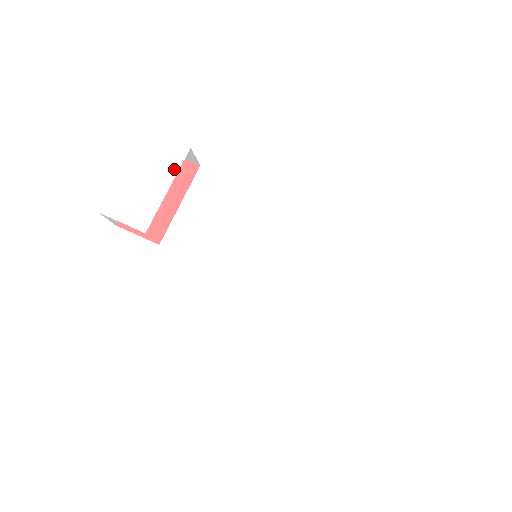
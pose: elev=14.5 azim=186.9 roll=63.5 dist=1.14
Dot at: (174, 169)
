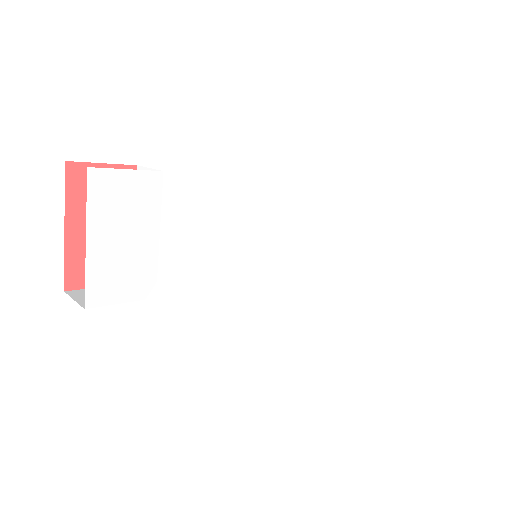
Dot at: (155, 208)
